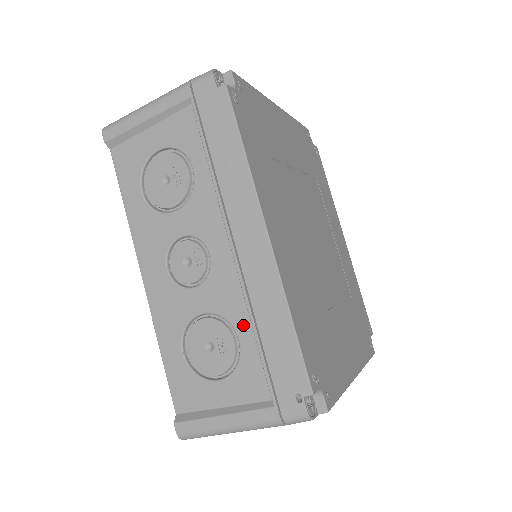
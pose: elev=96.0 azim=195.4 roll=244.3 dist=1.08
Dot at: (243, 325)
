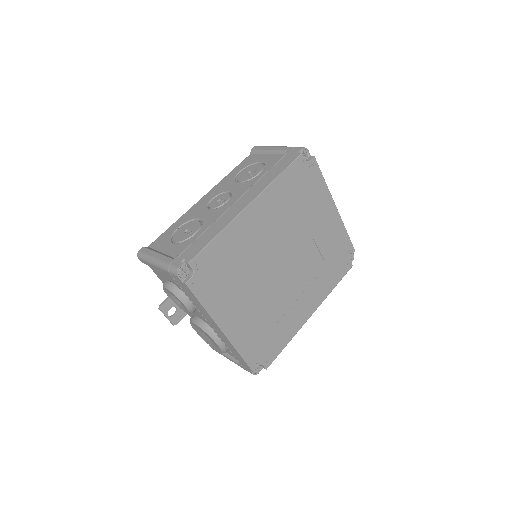
Dot at: (204, 229)
